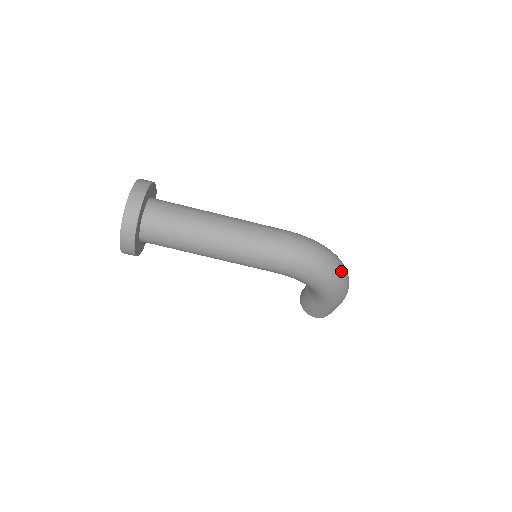
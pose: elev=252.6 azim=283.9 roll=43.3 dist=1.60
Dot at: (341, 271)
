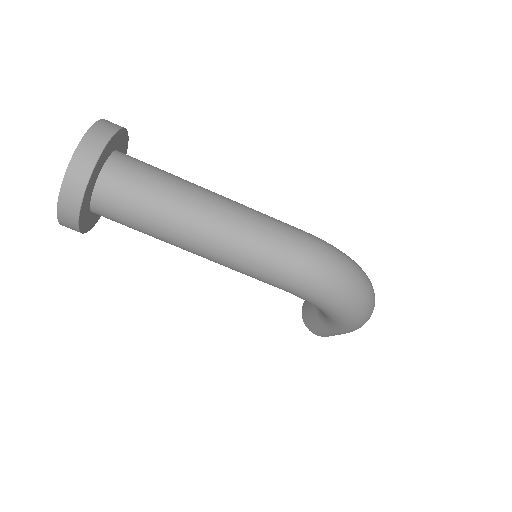
Dot at: (369, 299)
